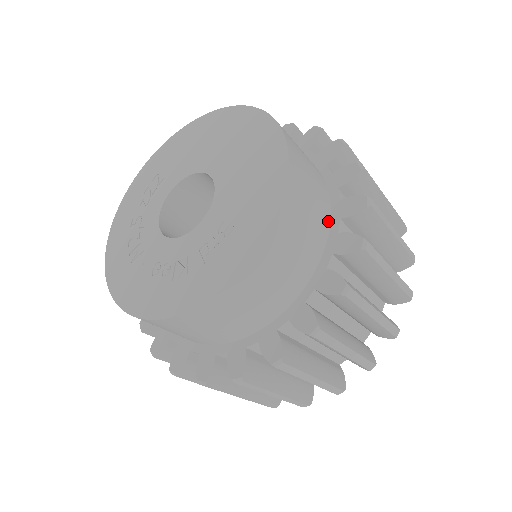
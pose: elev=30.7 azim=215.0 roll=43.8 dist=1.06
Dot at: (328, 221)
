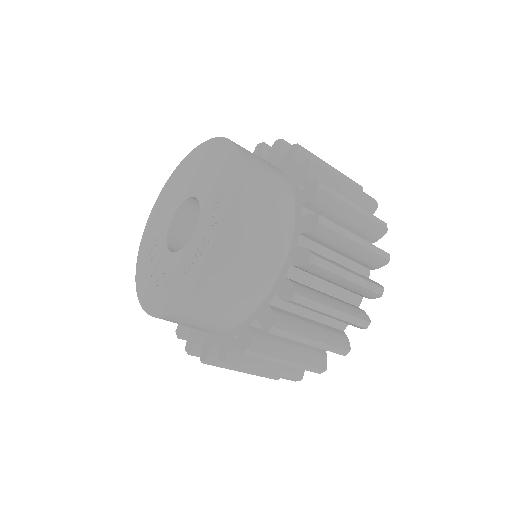
Dot at: (282, 173)
